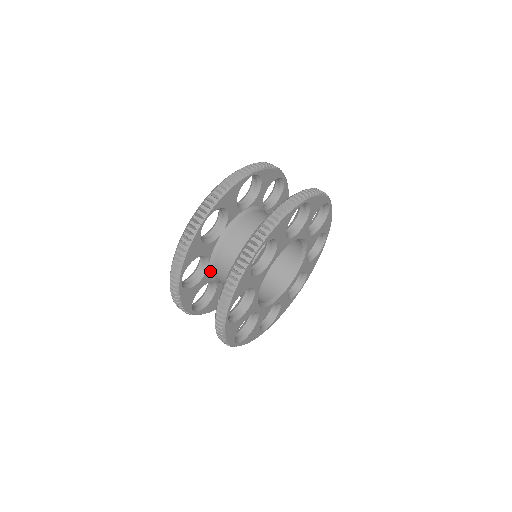
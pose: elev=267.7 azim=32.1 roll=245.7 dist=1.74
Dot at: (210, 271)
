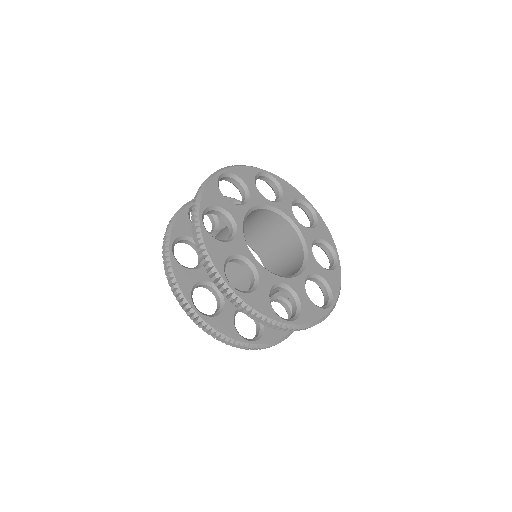
Dot at: occluded
